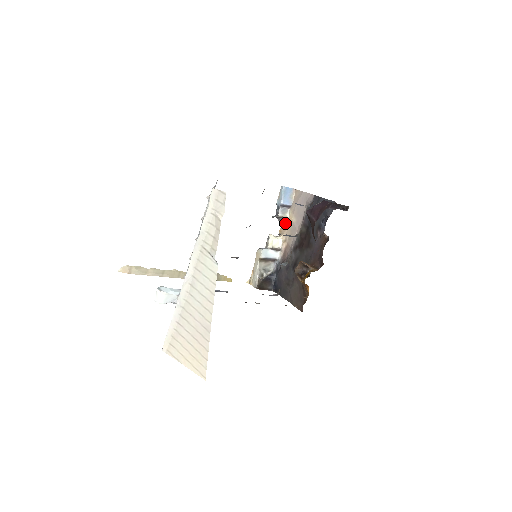
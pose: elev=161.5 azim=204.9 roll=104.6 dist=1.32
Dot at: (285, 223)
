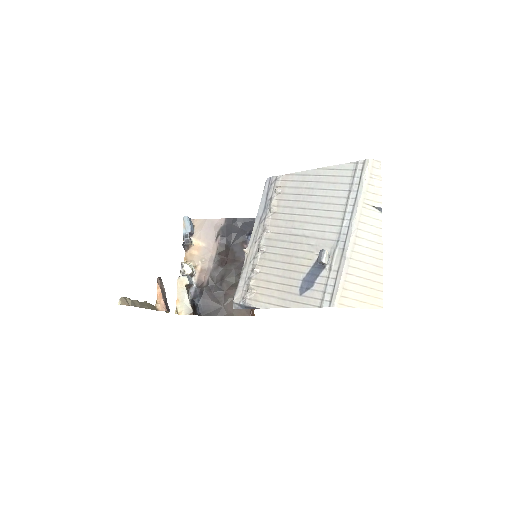
Dot at: (190, 251)
